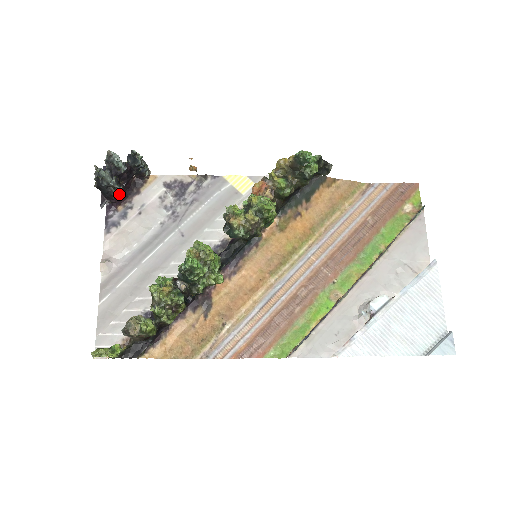
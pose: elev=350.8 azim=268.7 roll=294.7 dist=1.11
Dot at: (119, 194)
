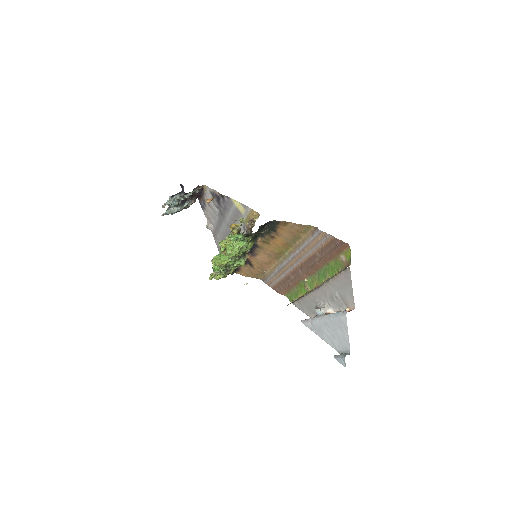
Dot at: occluded
